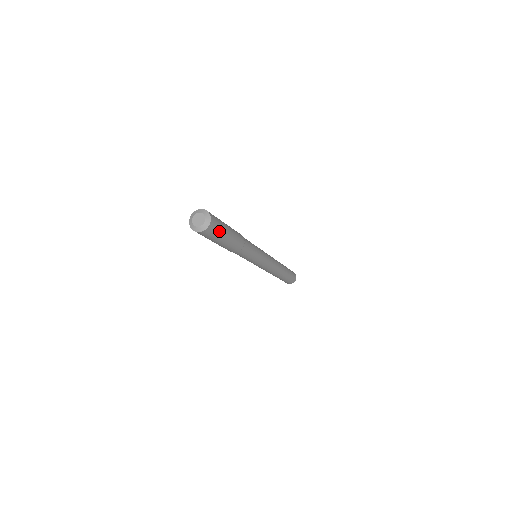
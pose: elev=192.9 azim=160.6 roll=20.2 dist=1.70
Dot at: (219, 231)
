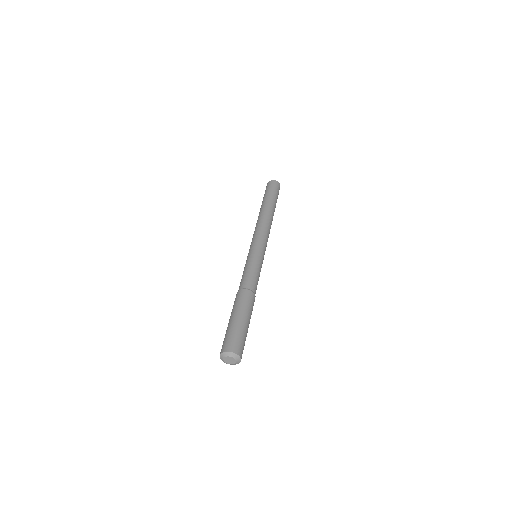
Dot at: (244, 343)
